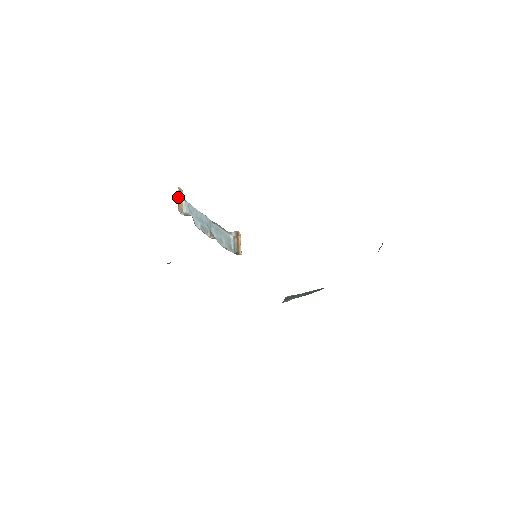
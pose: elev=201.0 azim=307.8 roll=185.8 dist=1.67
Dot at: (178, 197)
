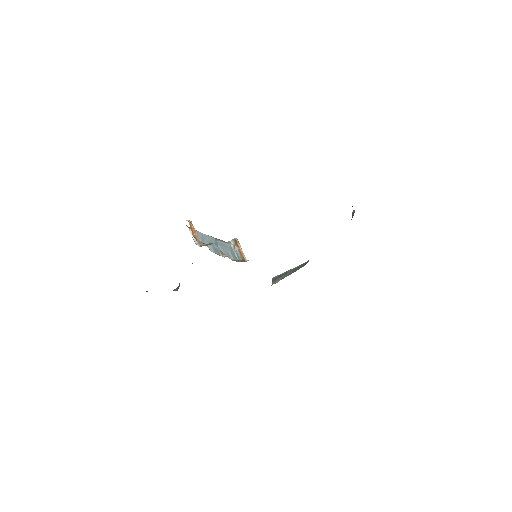
Dot at: (191, 230)
